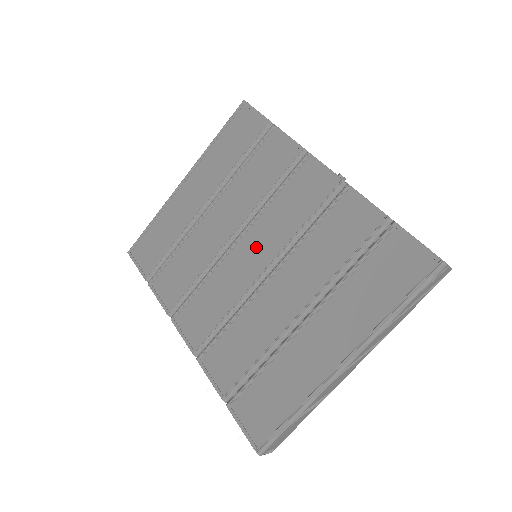
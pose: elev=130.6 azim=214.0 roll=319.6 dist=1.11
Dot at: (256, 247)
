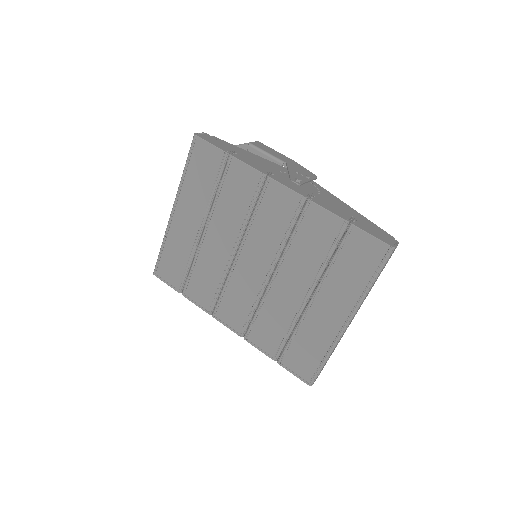
Dot at: (255, 256)
